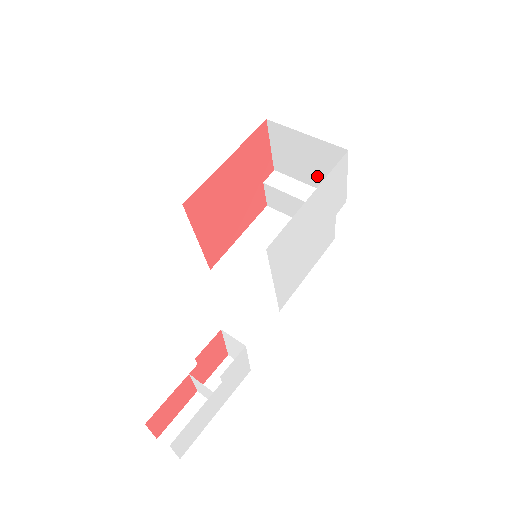
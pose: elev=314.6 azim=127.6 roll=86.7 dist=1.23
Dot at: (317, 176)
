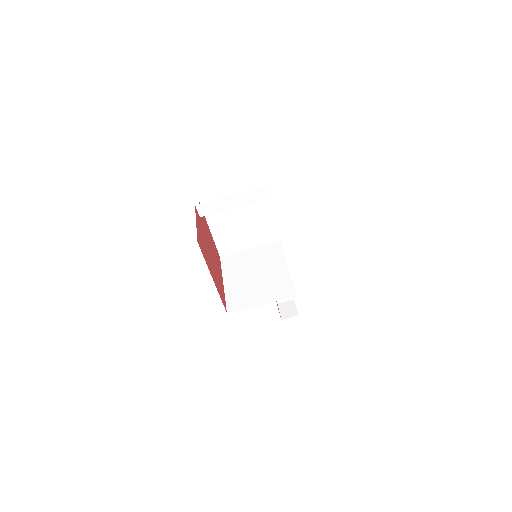
Dot at: occluded
